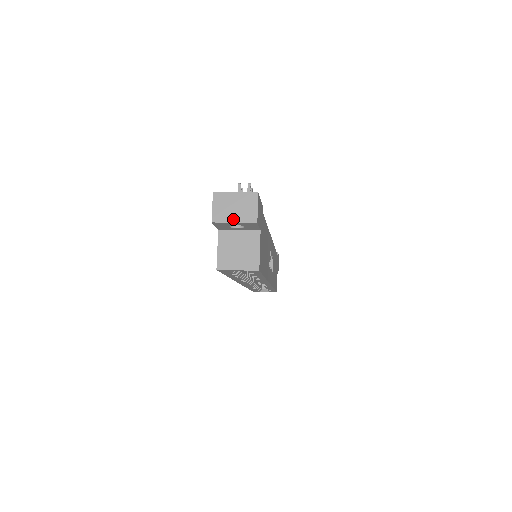
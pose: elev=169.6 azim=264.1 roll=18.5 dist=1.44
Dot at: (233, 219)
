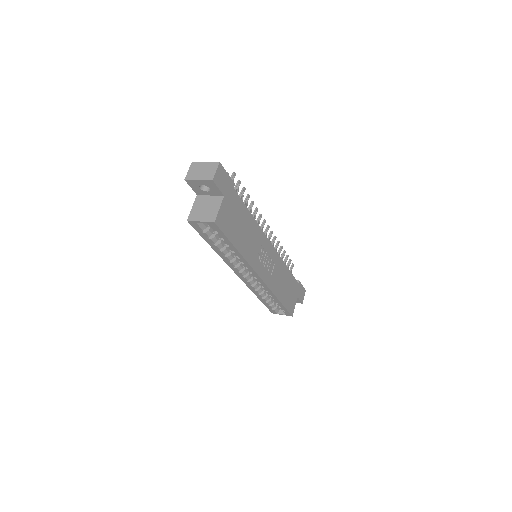
Dot at: (198, 178)
